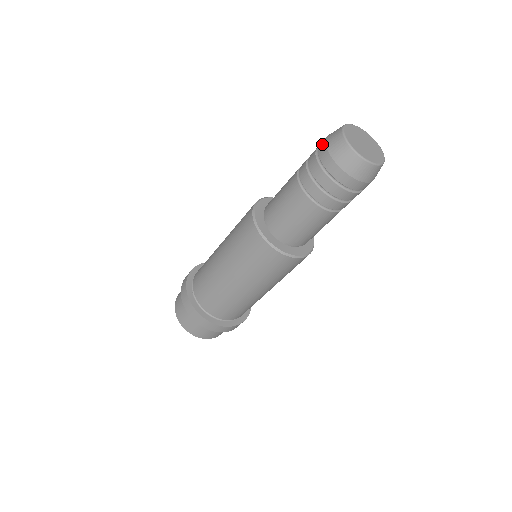
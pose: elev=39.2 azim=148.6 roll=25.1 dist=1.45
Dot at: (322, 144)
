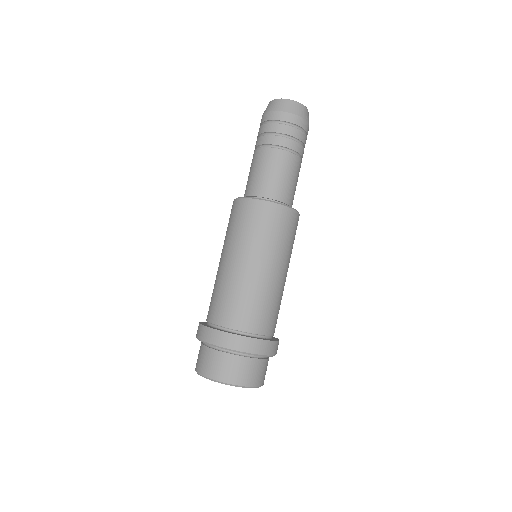
Dot at: (266, 115)
